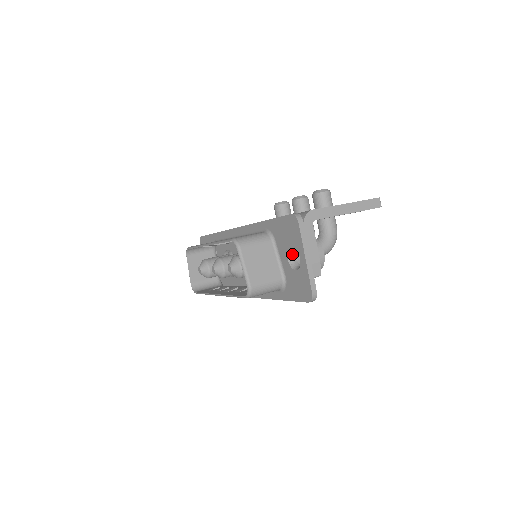
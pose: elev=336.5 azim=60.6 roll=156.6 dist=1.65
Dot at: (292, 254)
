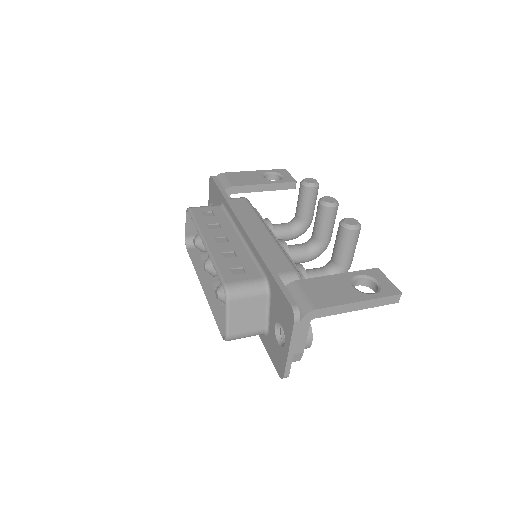
Dot at: occluded
